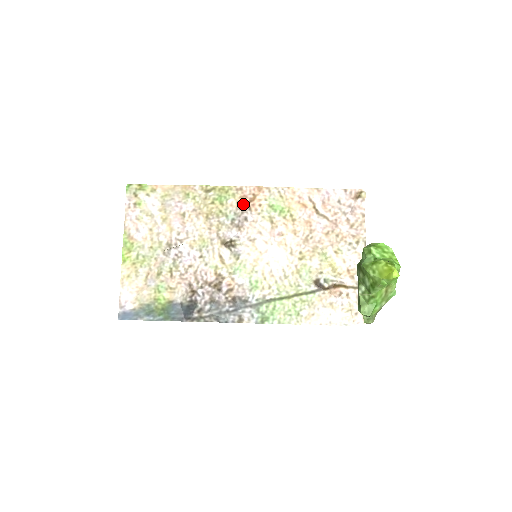
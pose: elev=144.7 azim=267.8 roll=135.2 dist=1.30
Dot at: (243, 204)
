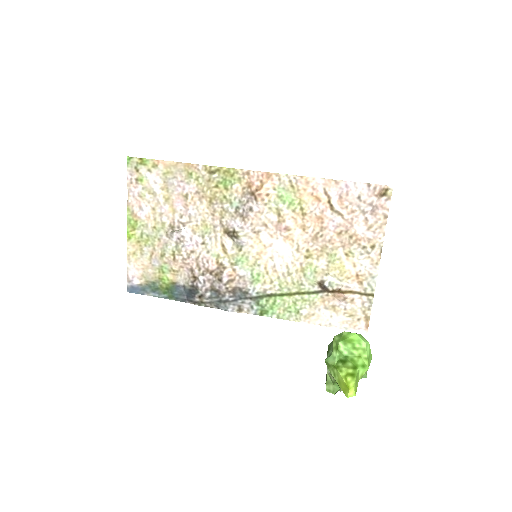
Dot at: (249, 192)
